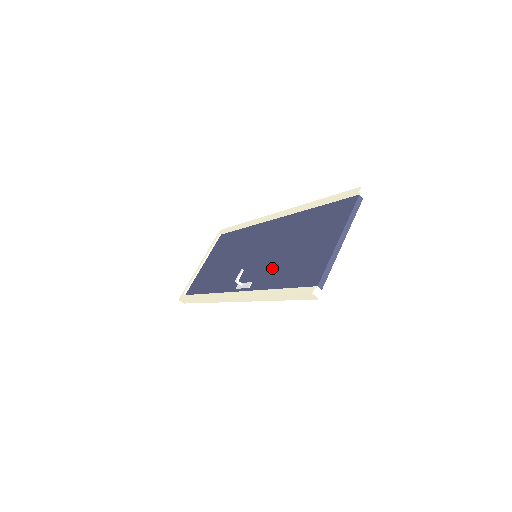
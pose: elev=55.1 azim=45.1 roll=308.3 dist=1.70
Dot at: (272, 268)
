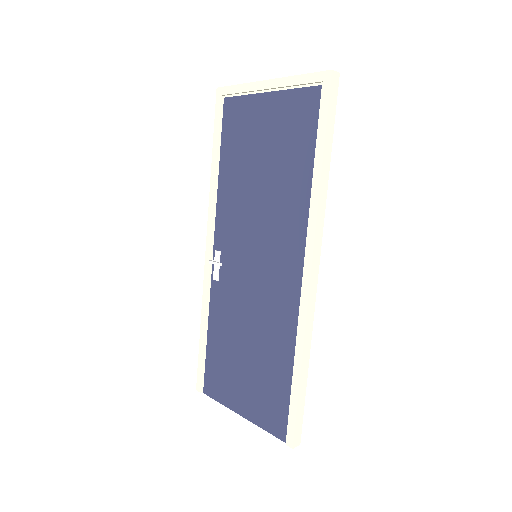
Dot at: (228, 313)
